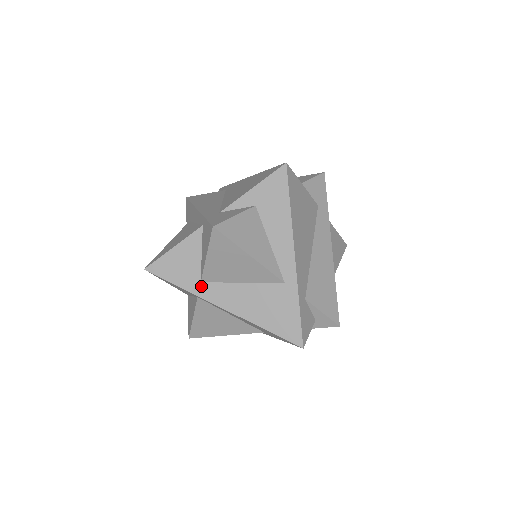
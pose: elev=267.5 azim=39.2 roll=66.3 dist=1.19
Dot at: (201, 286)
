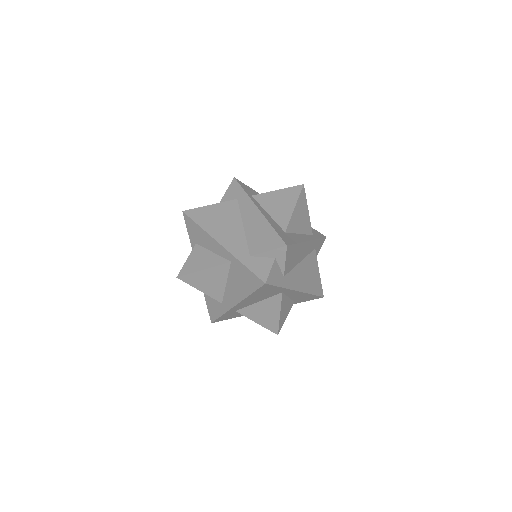
Dot at: (223, 305)
